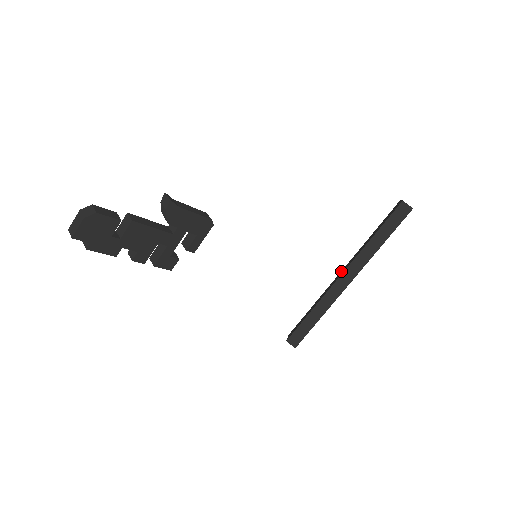
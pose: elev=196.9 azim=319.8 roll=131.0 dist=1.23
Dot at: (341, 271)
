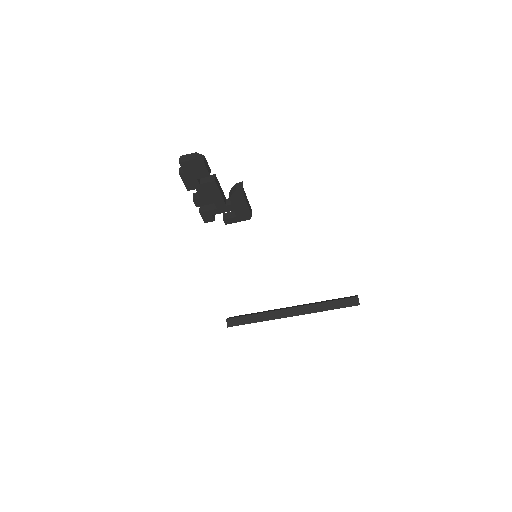
Dot at: occluded
